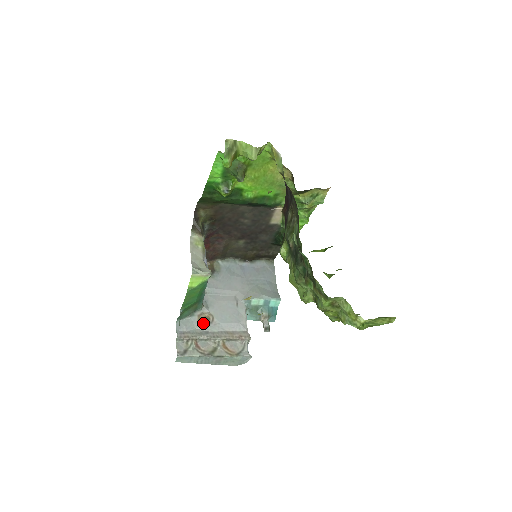
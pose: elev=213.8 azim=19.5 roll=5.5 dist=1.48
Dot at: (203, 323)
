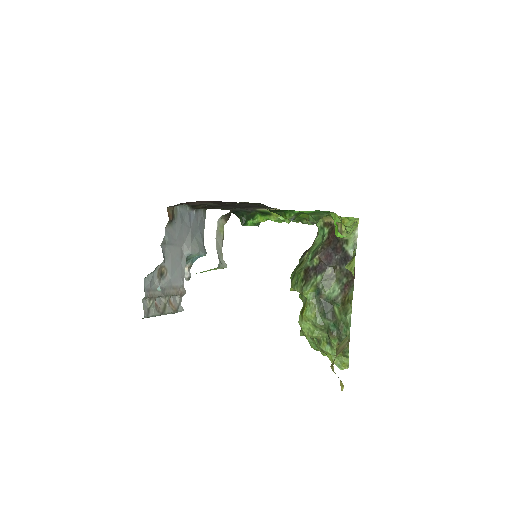
Dot at: (160, 278)
